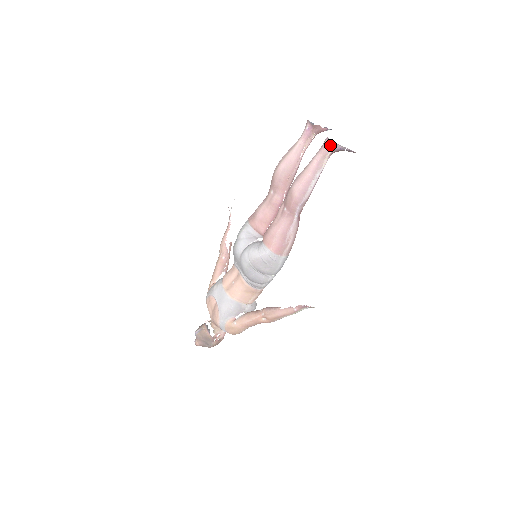
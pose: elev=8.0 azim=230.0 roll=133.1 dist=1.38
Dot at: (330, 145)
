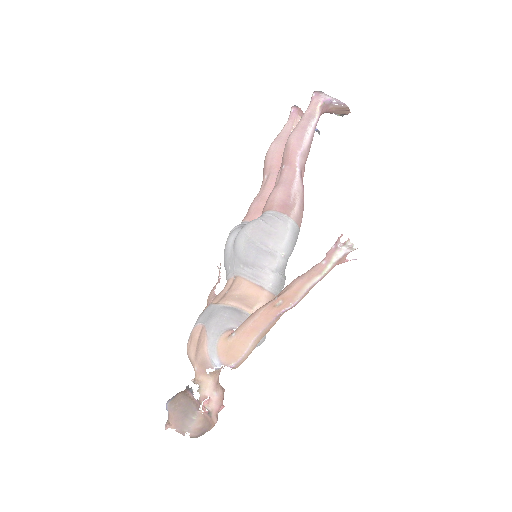
Dot at: (318, 96)
